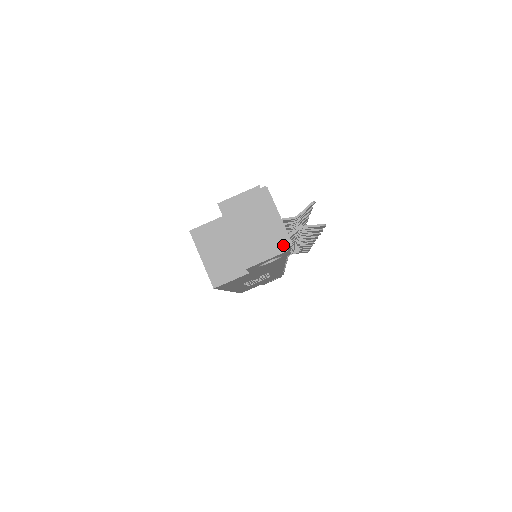
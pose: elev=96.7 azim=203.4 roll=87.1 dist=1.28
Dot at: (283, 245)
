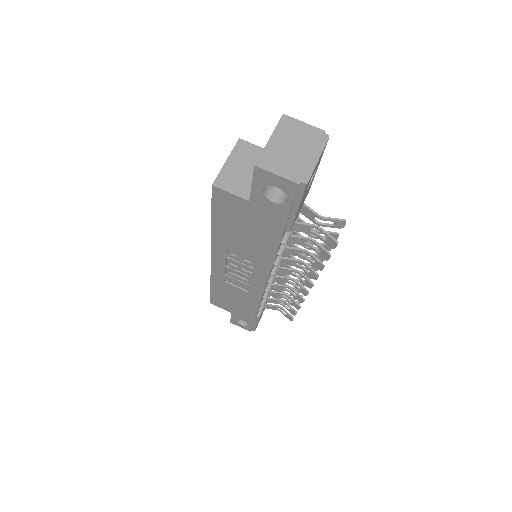
Dot at: (300, 178)
